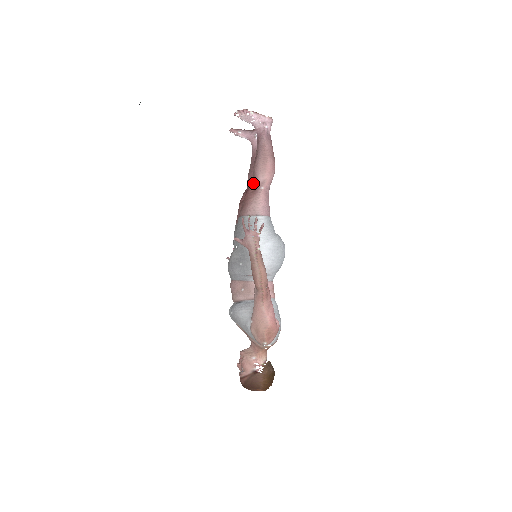
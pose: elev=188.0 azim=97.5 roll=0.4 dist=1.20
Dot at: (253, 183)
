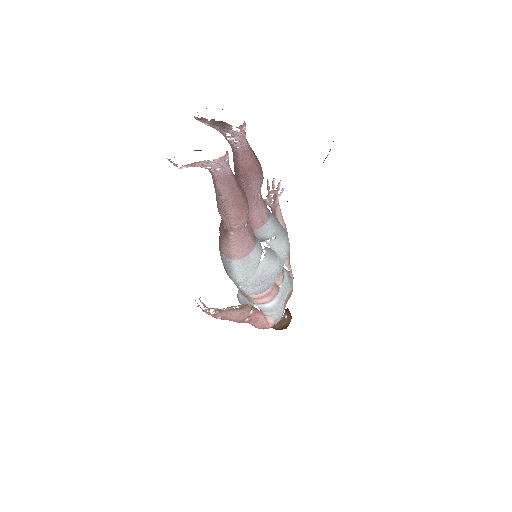
Dot at: (222, 224)
